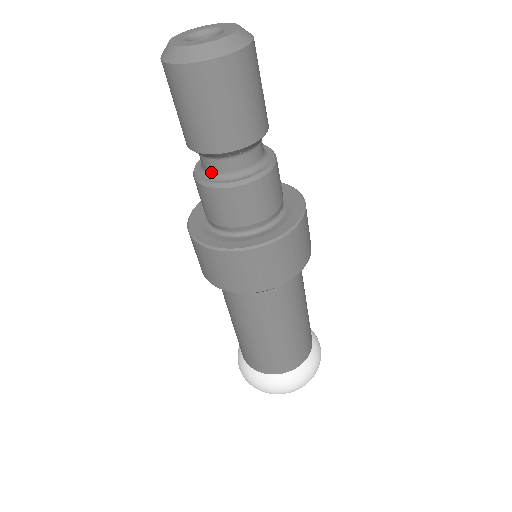
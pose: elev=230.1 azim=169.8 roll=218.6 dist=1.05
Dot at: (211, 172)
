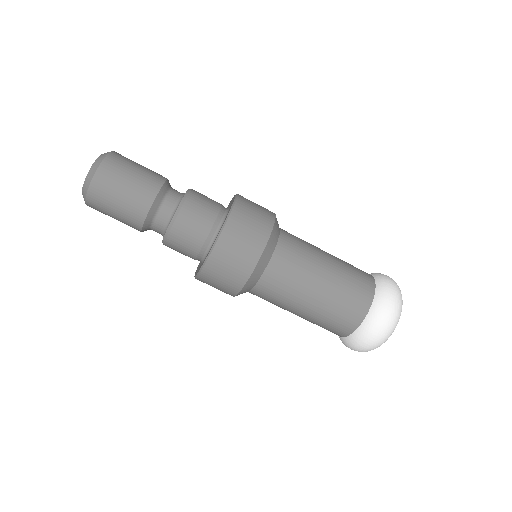
Dot at: (168, 219)
